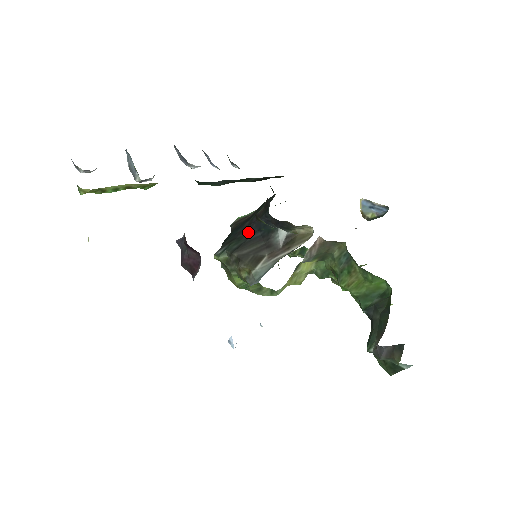
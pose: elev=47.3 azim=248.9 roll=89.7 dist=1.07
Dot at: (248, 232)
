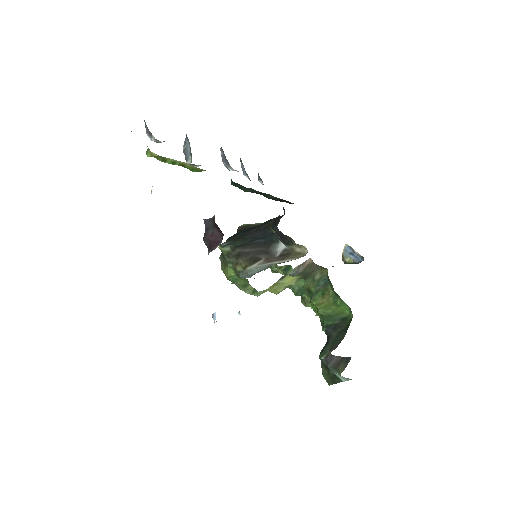
Dot at: (253, 236)
